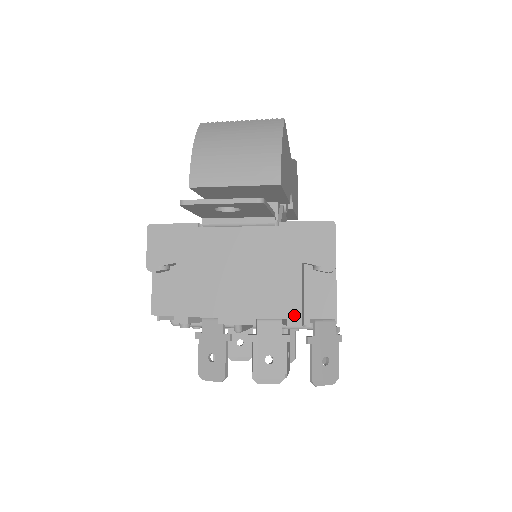
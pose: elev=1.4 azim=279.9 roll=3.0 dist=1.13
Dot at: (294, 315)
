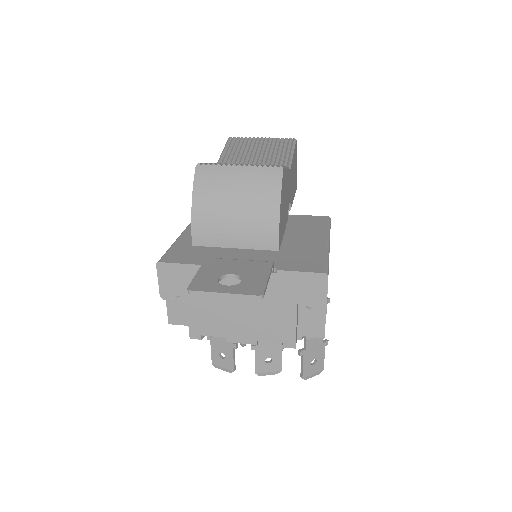
Dot at: (289, 341)
